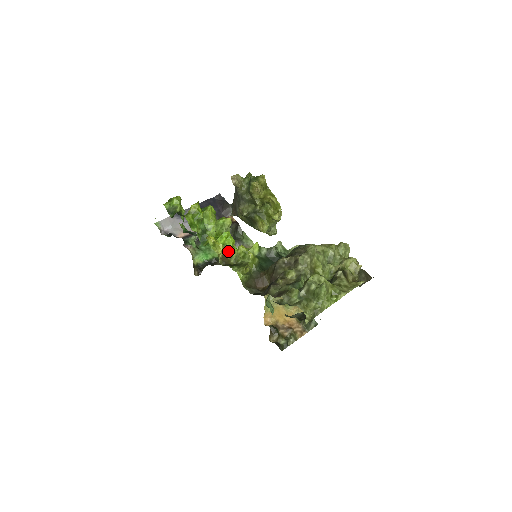
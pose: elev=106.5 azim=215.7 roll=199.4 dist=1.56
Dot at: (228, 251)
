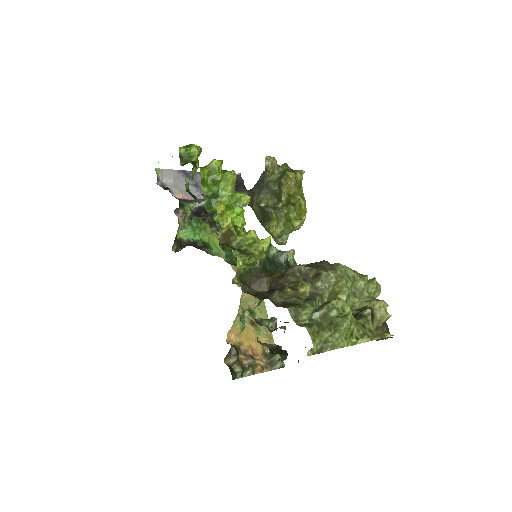
Dot at: (235, 230)
